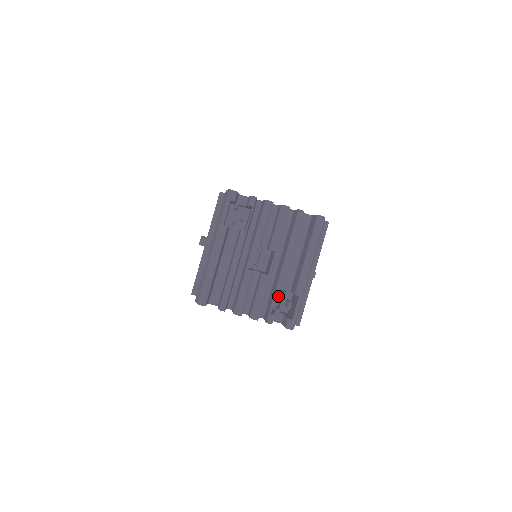
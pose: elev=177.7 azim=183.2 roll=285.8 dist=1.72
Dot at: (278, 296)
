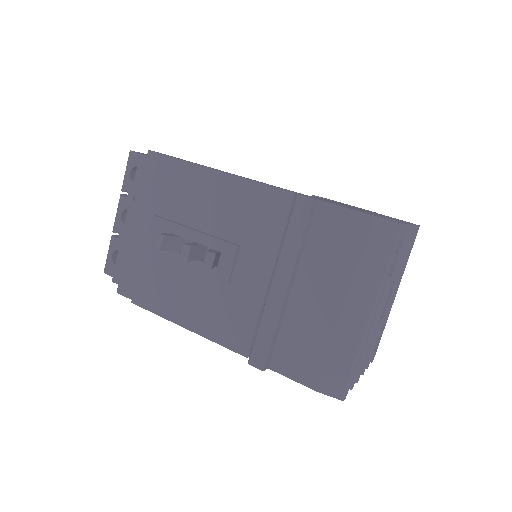
Dot at: occluded
